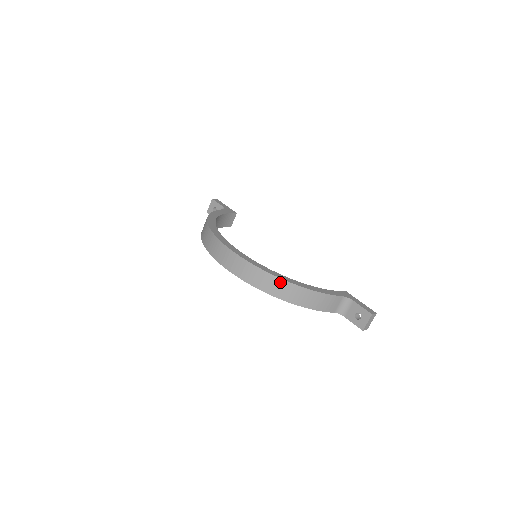
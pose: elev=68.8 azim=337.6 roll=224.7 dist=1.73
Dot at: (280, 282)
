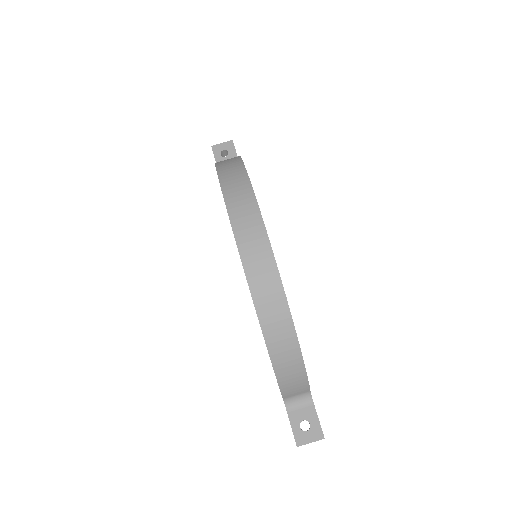
Dot at: (287, 323)
